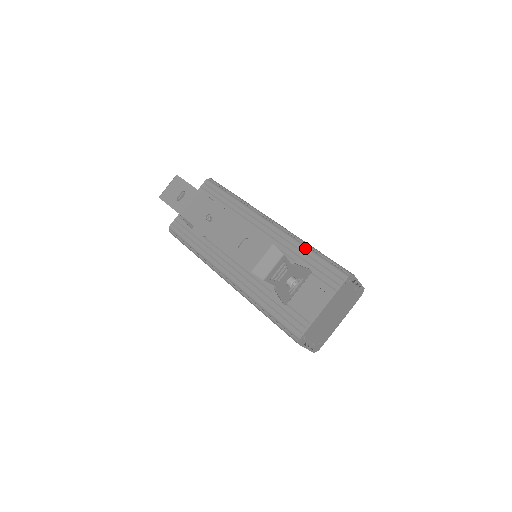
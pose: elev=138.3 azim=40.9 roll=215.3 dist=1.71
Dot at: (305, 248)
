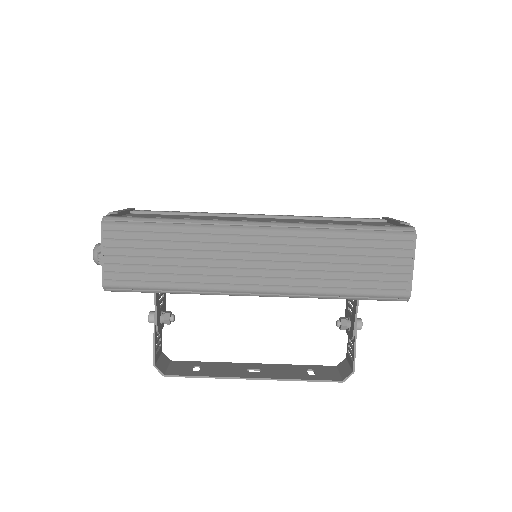
Dot at: occluded
